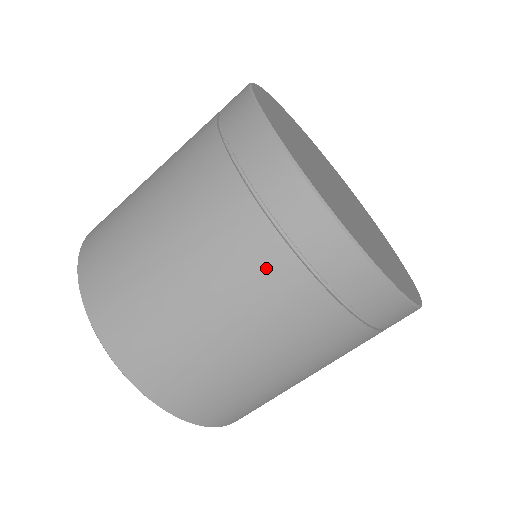
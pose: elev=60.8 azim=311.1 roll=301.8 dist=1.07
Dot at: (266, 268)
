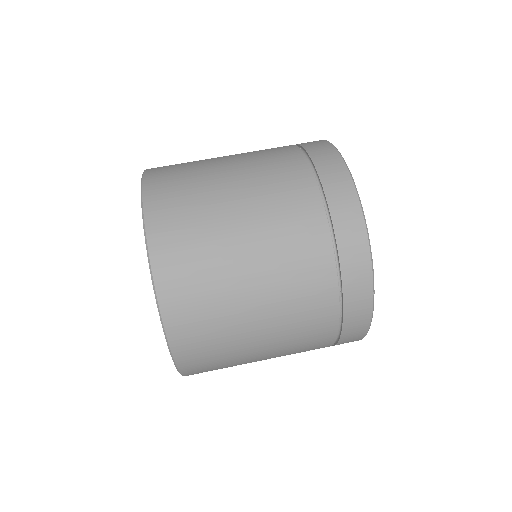
Dot at: occluded
